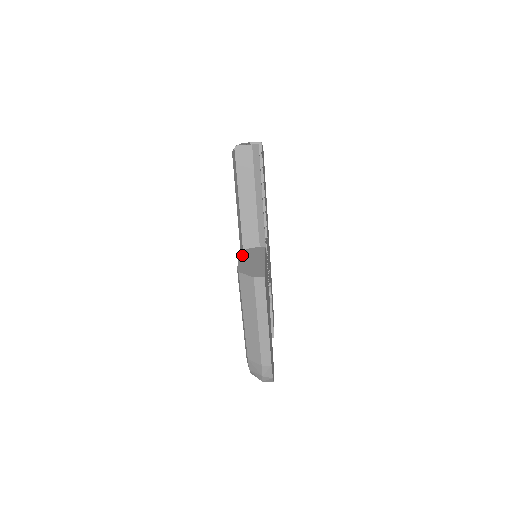
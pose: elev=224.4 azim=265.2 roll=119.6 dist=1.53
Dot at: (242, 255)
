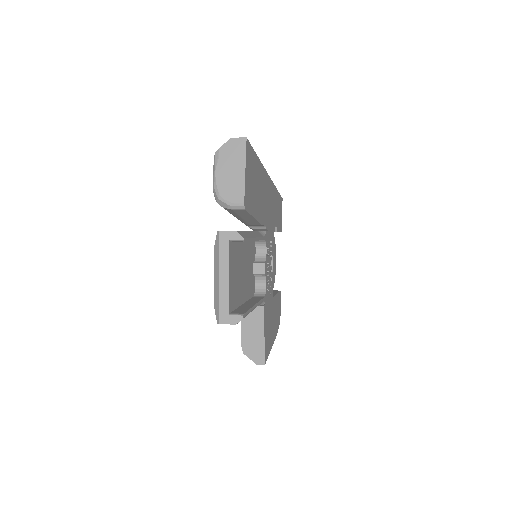
Dot at: (243, 321)
